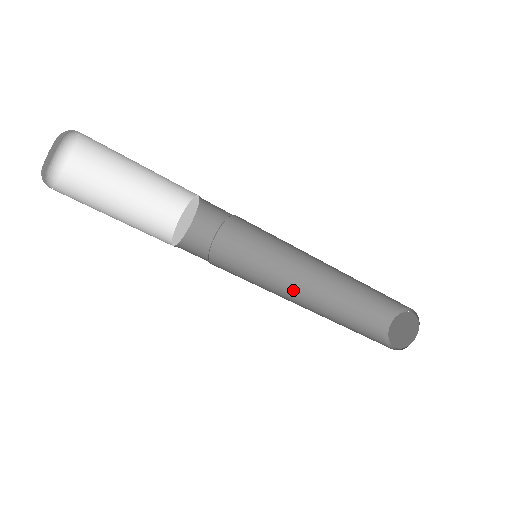
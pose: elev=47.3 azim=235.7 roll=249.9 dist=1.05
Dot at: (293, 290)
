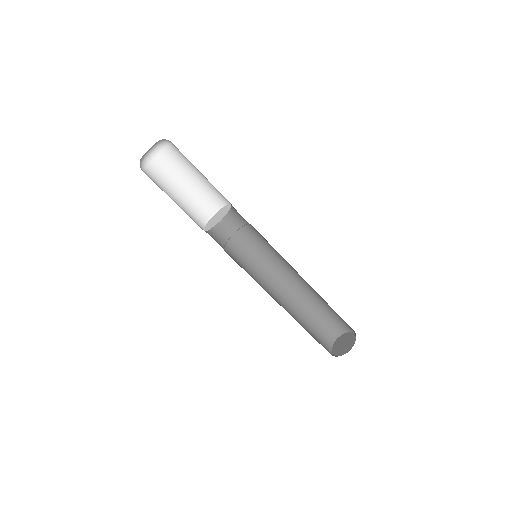
Dot at: (272, 296)
